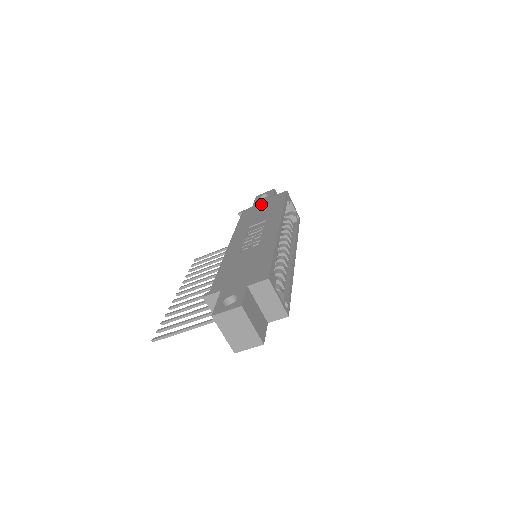
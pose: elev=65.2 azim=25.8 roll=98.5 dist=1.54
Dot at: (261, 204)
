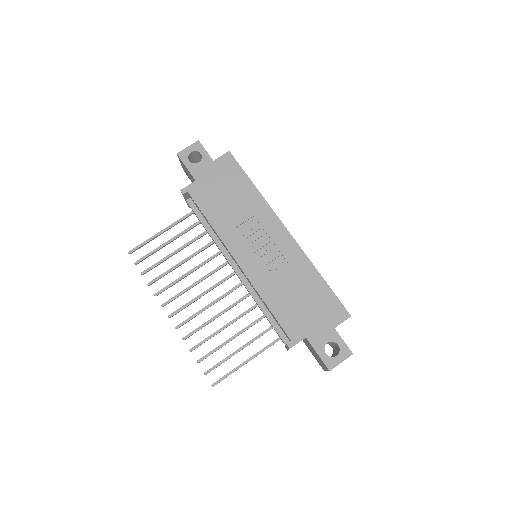
Dot at: (209, 177)
